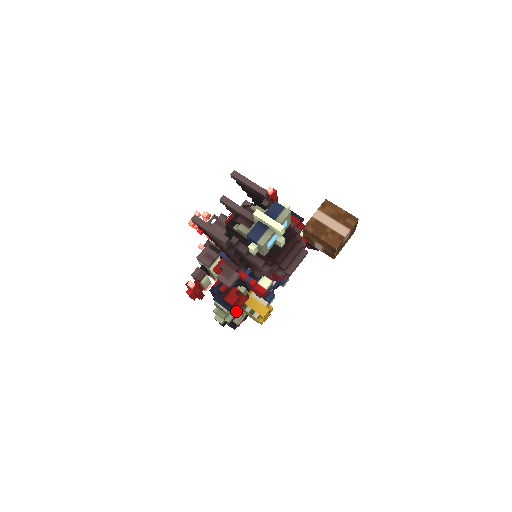
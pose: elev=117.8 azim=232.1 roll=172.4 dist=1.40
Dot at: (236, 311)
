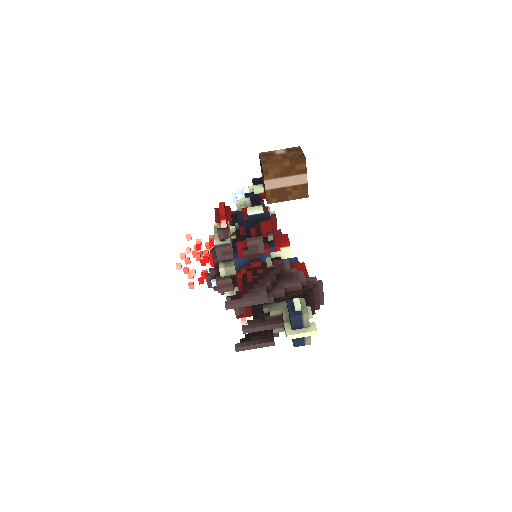
Dot at: occluded
